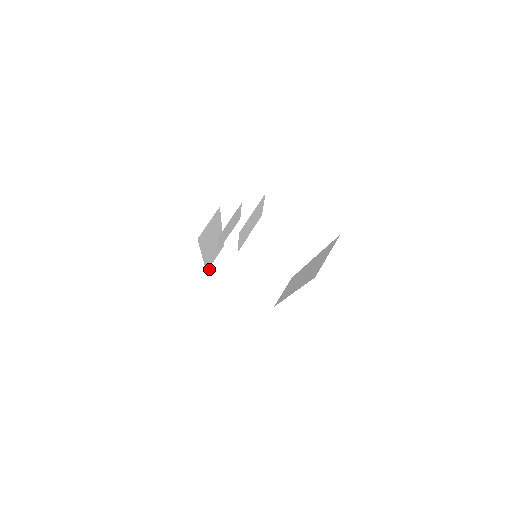
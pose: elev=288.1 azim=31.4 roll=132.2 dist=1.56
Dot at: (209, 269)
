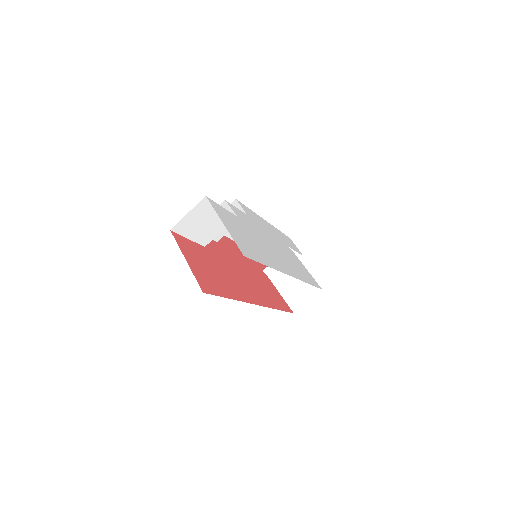
Dot at: occluded
